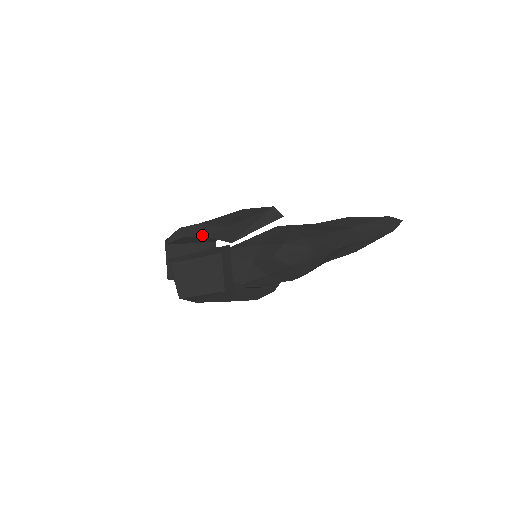
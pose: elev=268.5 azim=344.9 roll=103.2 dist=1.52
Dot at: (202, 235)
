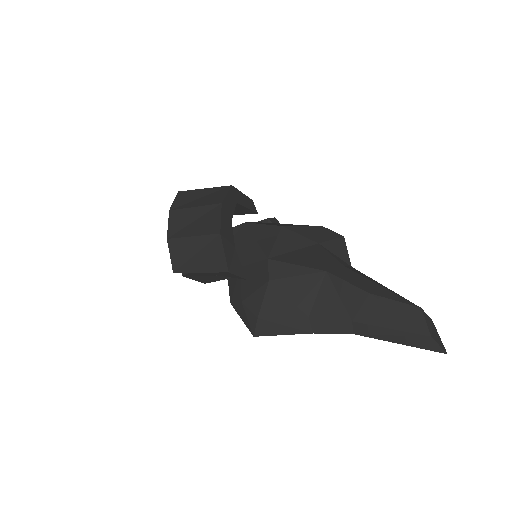
Dot at: occluded
